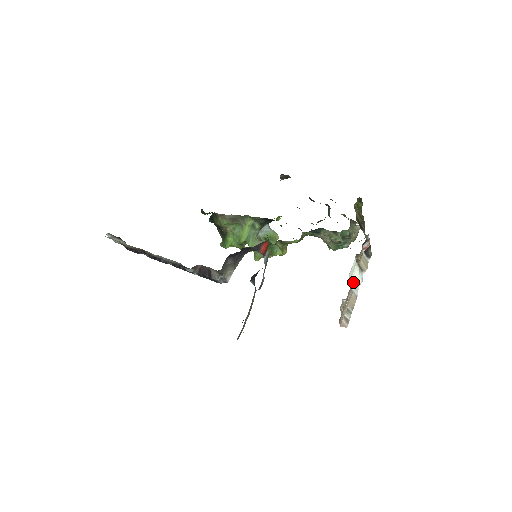
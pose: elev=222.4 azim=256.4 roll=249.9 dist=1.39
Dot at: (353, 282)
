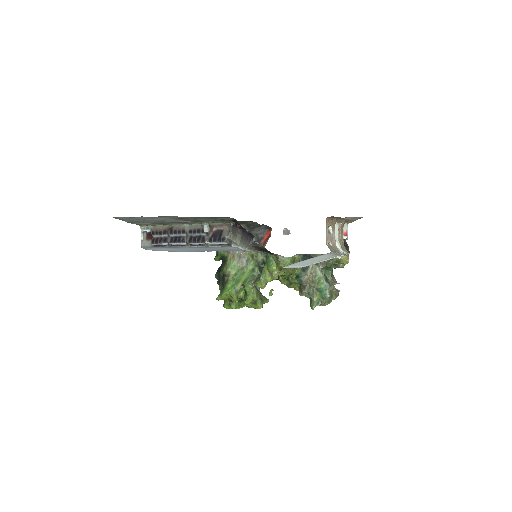
Dot at: (336, 242)
